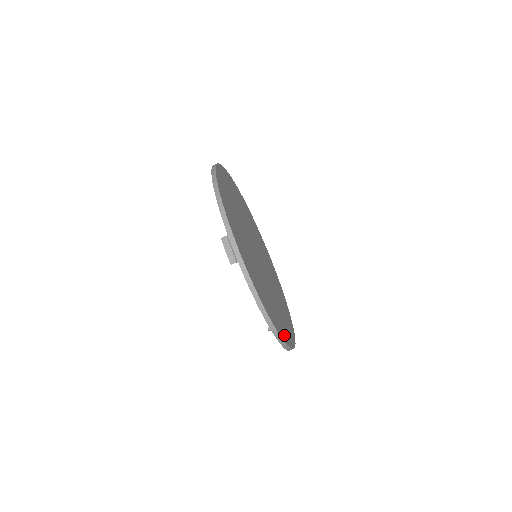
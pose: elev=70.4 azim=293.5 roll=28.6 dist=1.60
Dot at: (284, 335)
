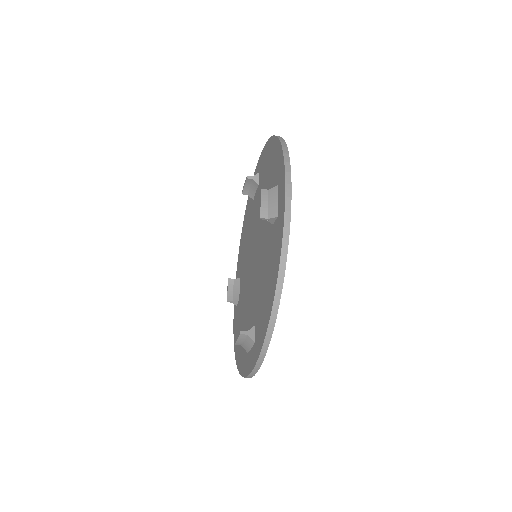
Dot at: occluded
